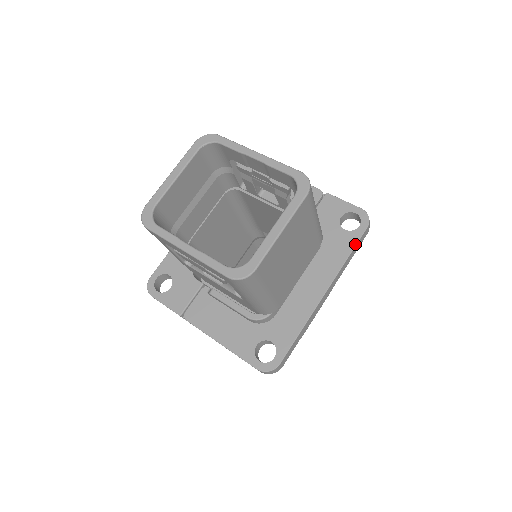
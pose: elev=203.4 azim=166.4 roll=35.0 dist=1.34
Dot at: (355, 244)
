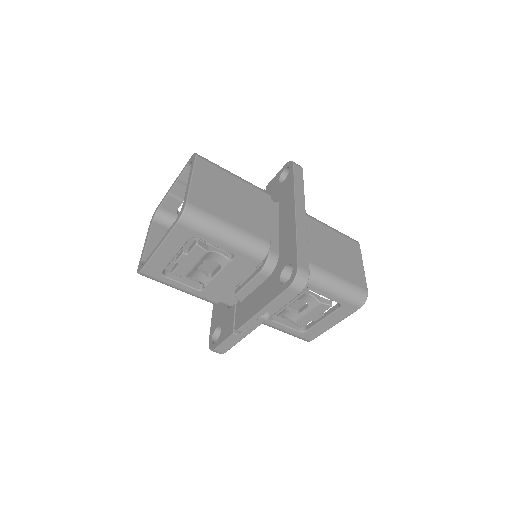
Dot at: (293, 176)
